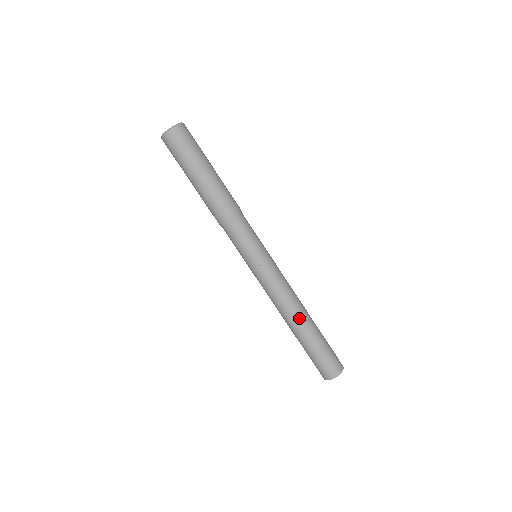
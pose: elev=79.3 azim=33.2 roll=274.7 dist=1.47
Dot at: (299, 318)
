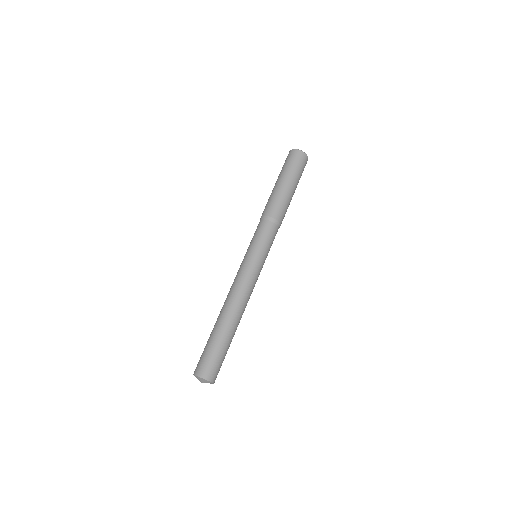
Dot at: (235, 315)
